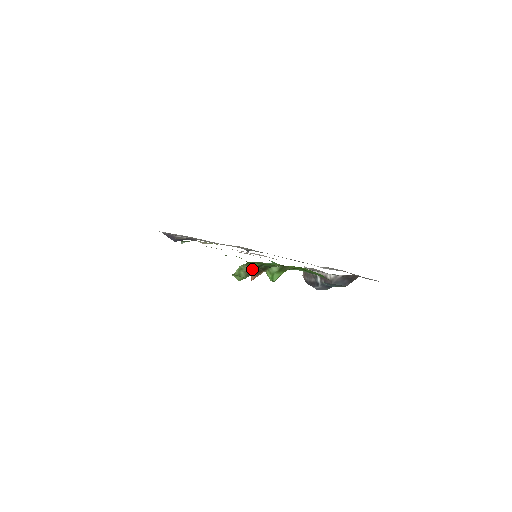
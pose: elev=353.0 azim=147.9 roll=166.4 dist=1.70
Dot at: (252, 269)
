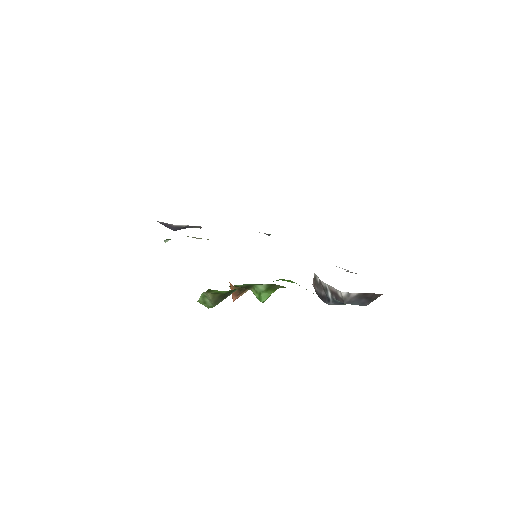
Dot at: (219, 296)
